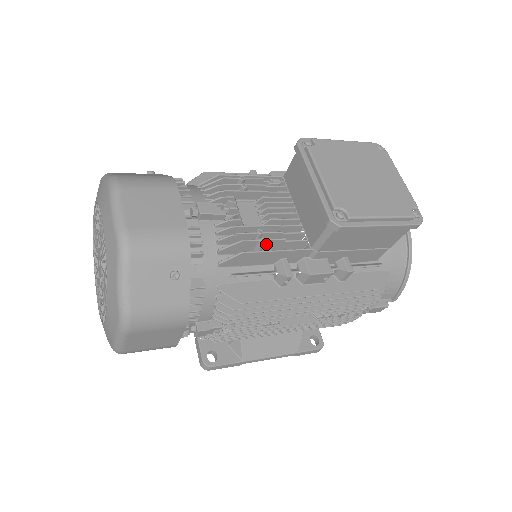
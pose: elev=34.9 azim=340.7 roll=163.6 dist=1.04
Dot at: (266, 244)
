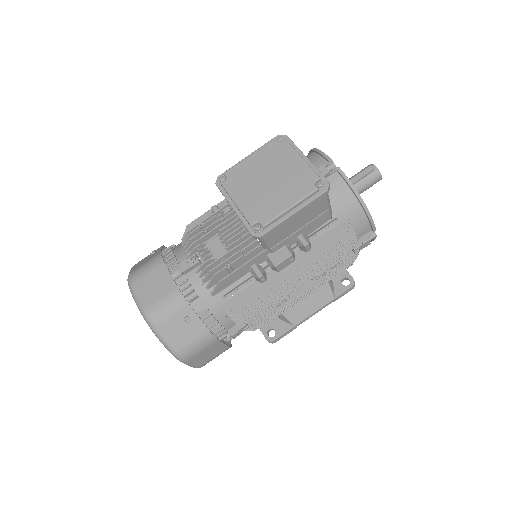
Dot at: (233, 266)
